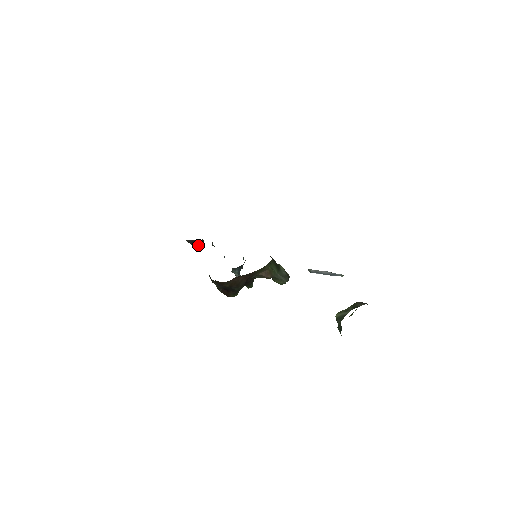
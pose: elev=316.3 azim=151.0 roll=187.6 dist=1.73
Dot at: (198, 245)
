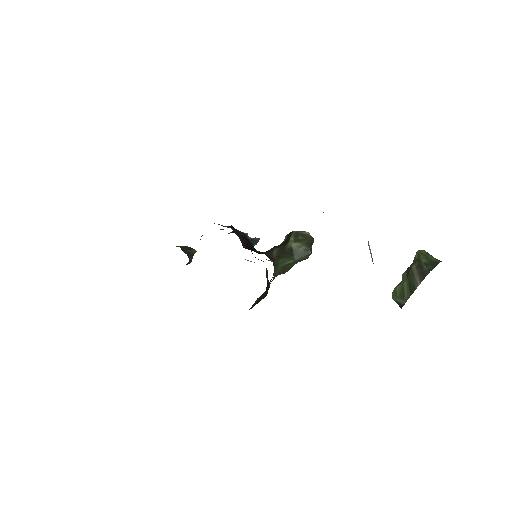
Dot at: occluded
